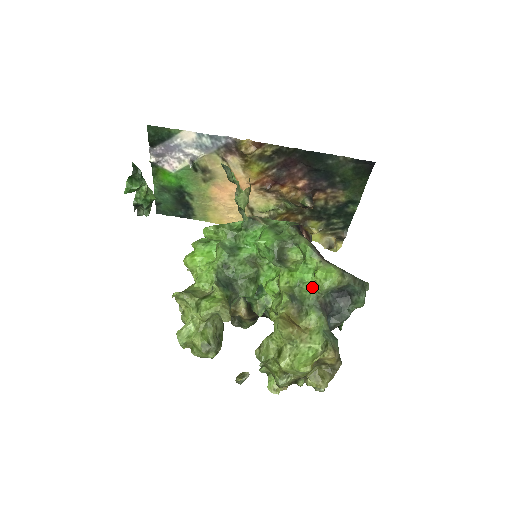
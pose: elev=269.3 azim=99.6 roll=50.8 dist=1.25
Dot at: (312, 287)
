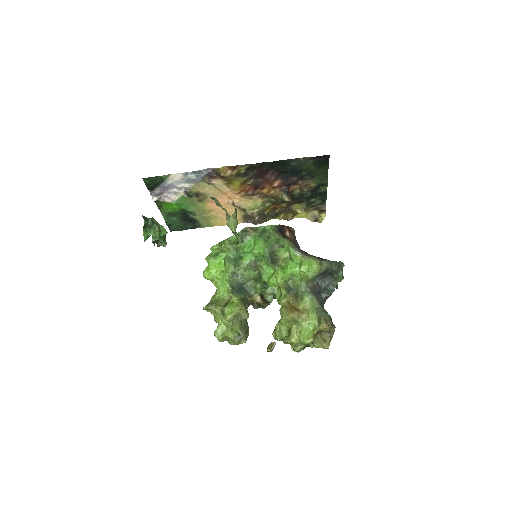
Dot at: (301, 277)
